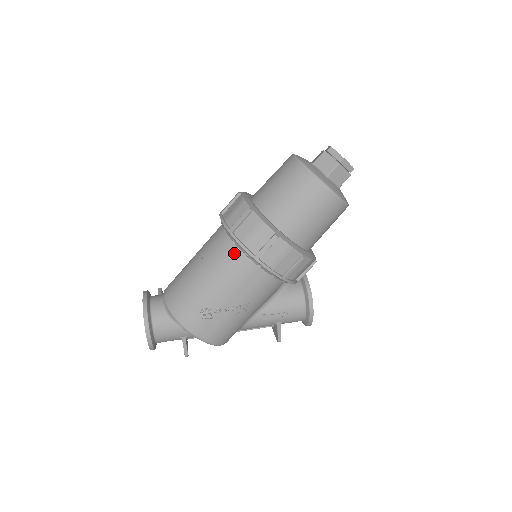
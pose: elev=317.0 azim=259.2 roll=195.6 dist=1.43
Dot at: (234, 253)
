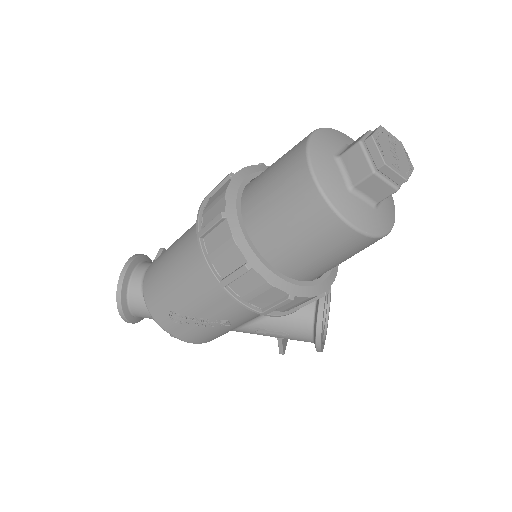
Dot at: (204, 262)
